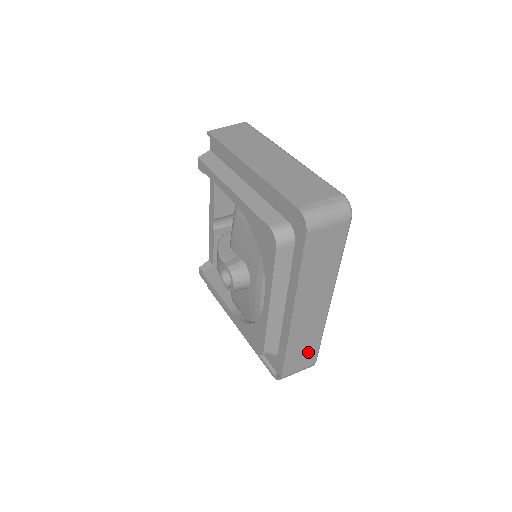
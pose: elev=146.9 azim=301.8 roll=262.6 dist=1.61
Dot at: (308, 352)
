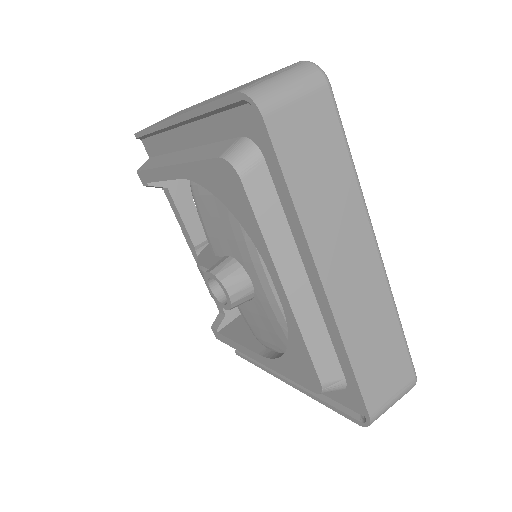
Dot at: (391, 357)
